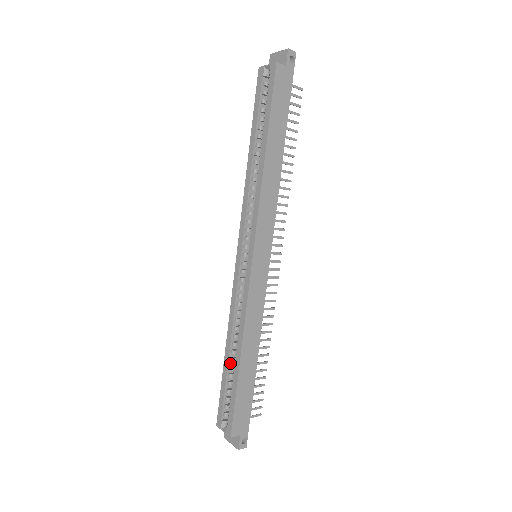
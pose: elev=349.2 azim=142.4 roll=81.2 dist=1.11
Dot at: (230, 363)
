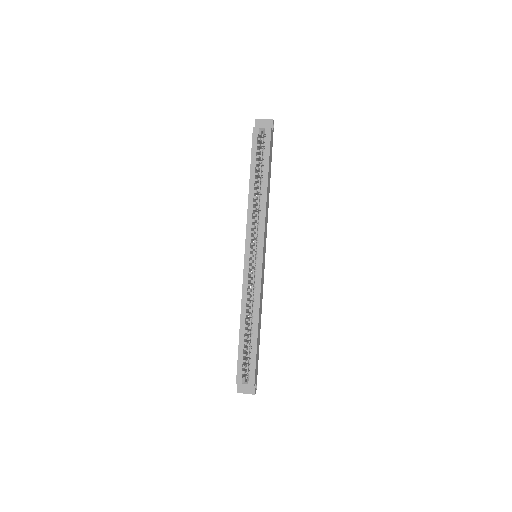
Dot at: (245, 334)
